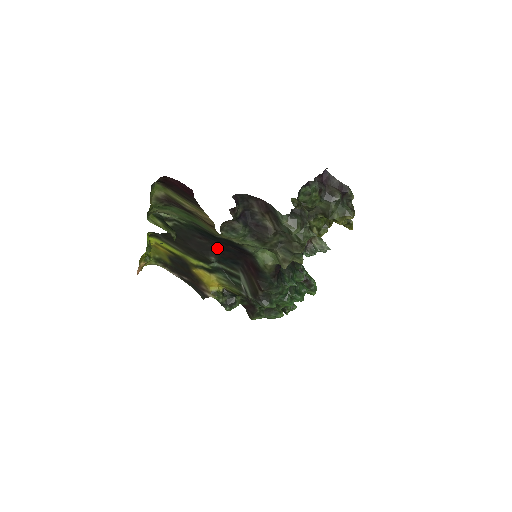
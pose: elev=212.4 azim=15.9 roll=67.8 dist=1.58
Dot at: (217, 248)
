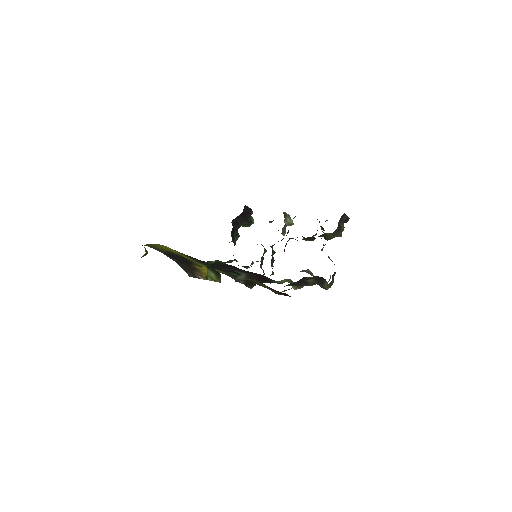
Dot at: occluded
